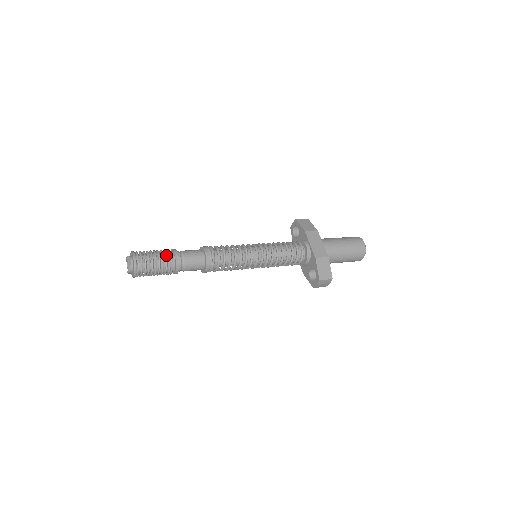
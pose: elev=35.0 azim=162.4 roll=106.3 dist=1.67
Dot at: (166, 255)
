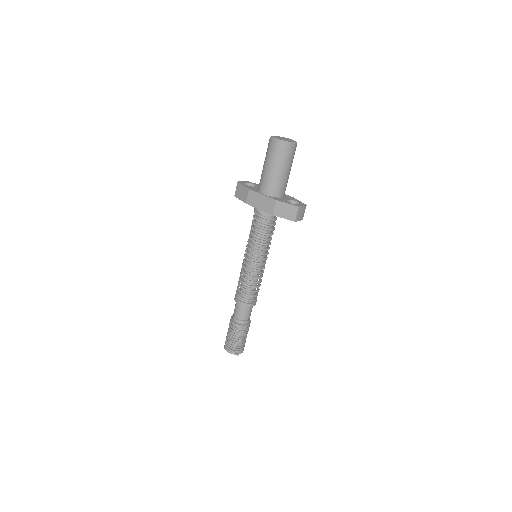
Dot at: (232, 331)
